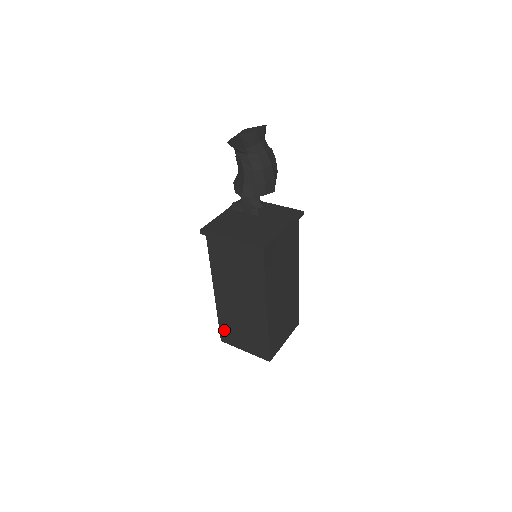
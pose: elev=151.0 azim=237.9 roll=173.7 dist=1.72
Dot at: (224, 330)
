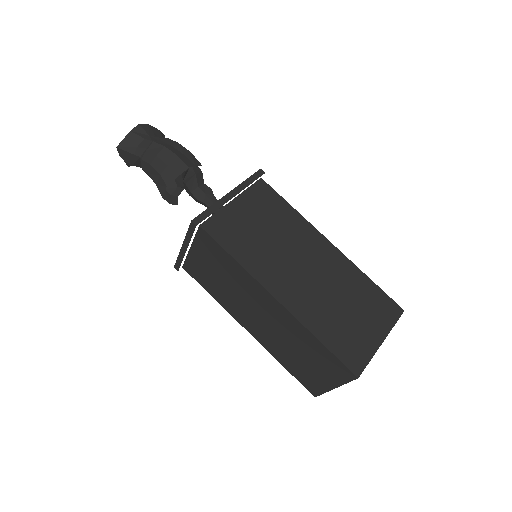
Dot at: (299, 376)
